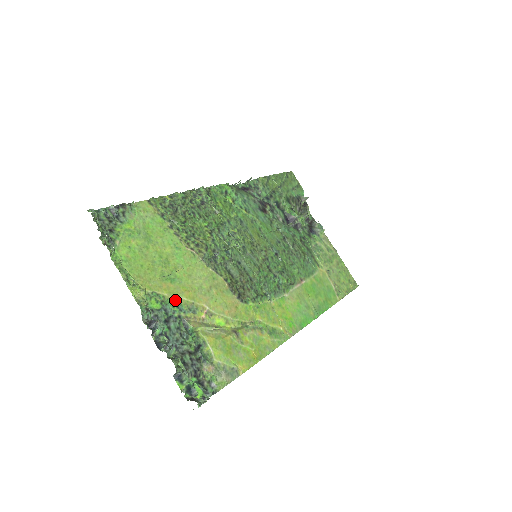
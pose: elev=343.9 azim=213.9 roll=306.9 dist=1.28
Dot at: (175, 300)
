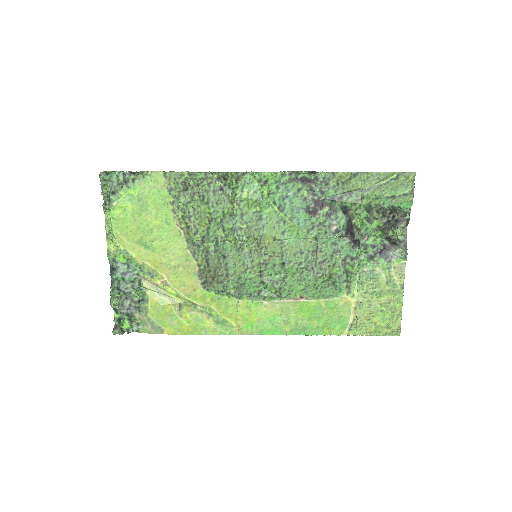
Dot at: (140, 262)
